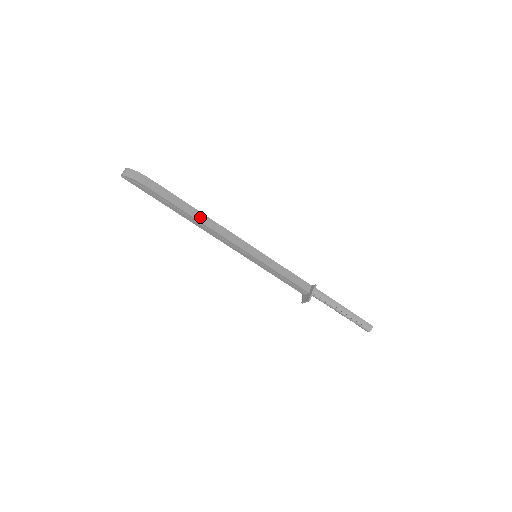
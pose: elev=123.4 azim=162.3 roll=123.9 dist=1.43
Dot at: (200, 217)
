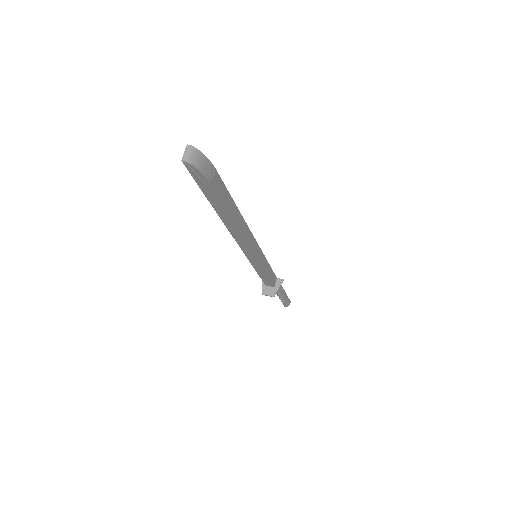
Dot at: (239, 221)
